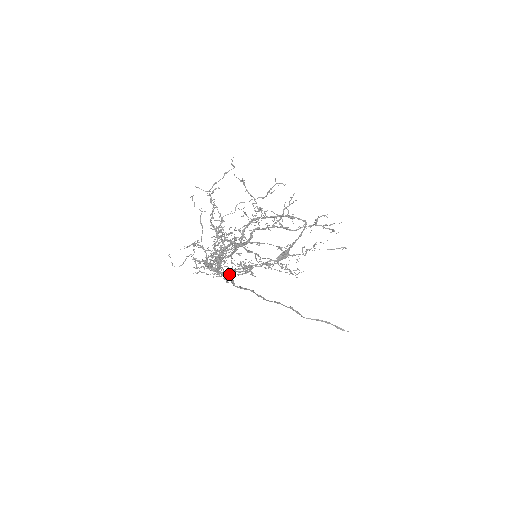
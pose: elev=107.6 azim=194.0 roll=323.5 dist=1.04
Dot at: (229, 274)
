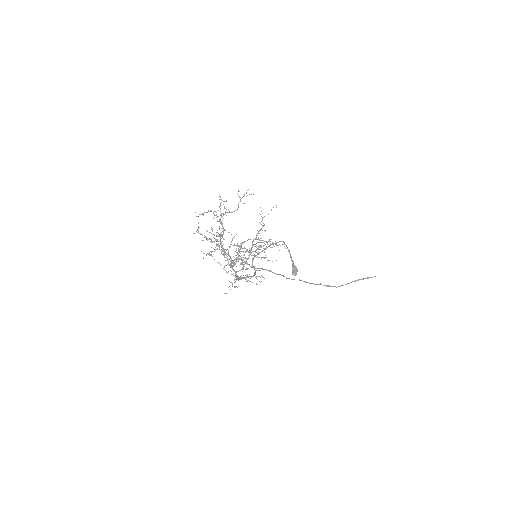
Dot at: (239, 258)
